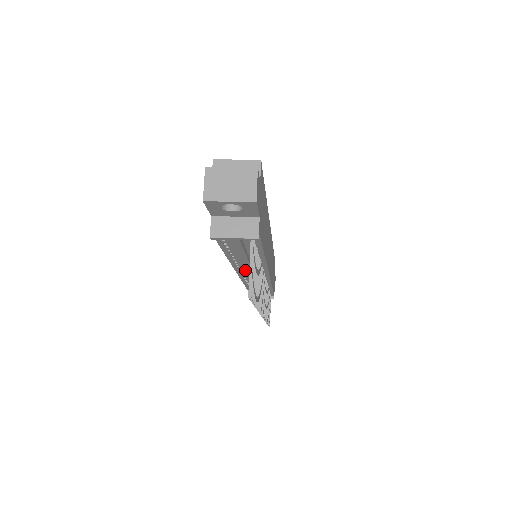
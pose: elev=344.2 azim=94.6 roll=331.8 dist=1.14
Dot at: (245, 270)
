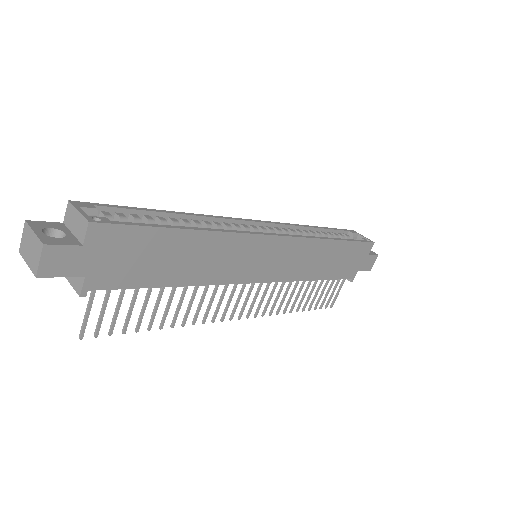
Dot at: occluded
